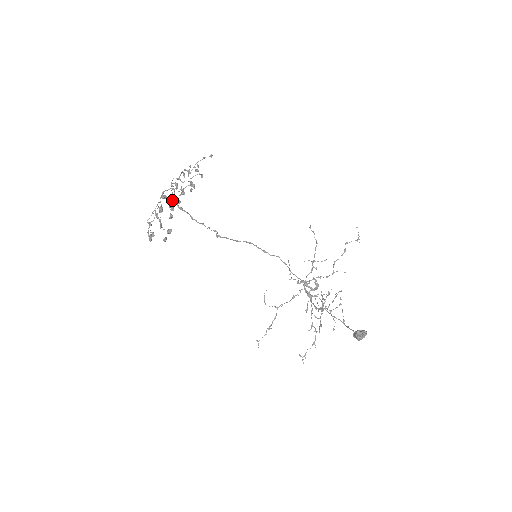
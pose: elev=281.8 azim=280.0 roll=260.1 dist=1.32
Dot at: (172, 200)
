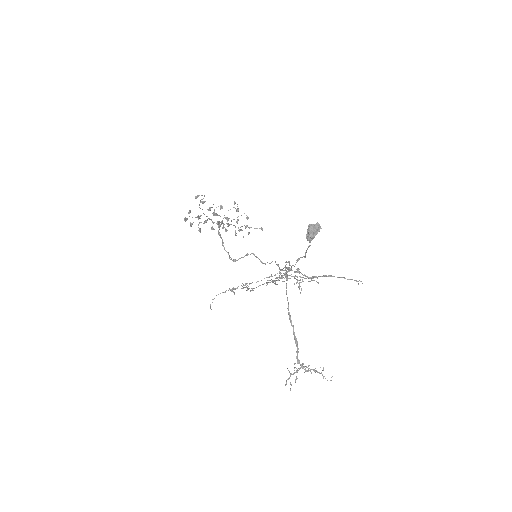
Dot at: (217, 221)
